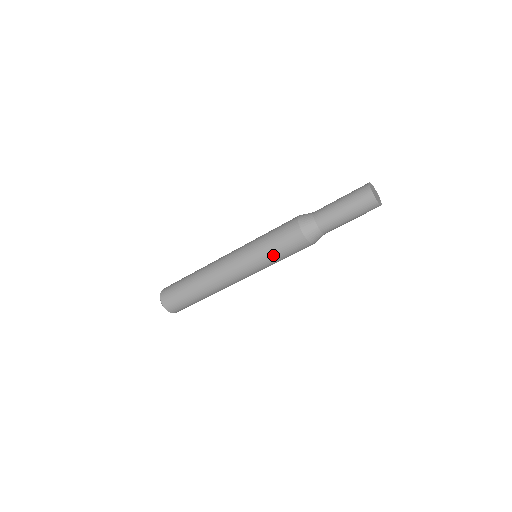
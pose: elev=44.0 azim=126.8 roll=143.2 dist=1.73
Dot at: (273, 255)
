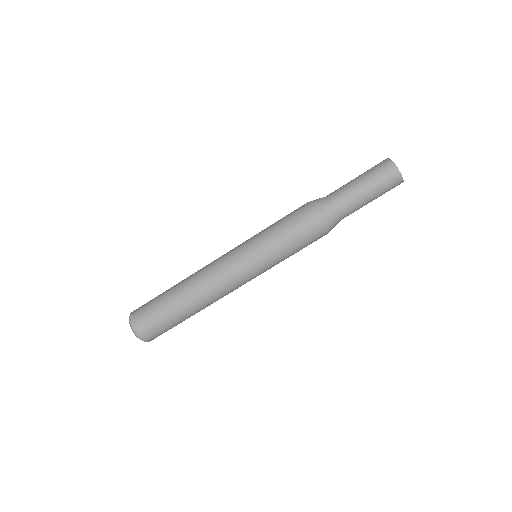
Dot at: (280, 246)
